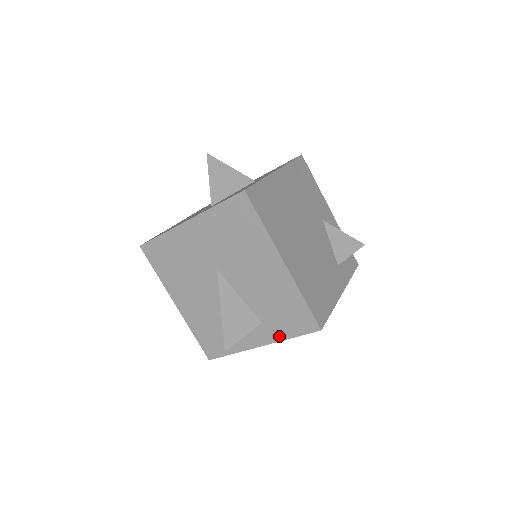
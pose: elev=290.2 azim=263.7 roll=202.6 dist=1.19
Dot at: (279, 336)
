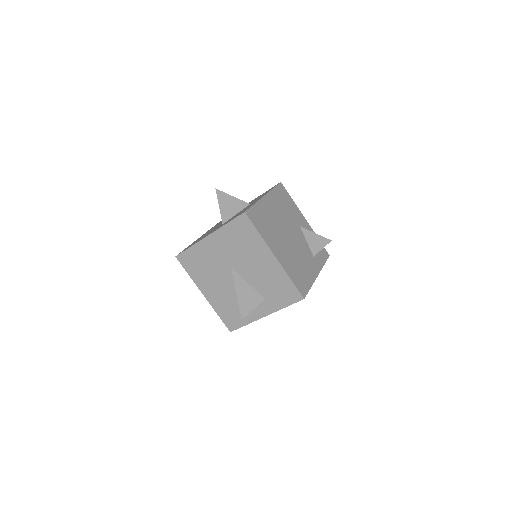
Dot at: (277, 307)
